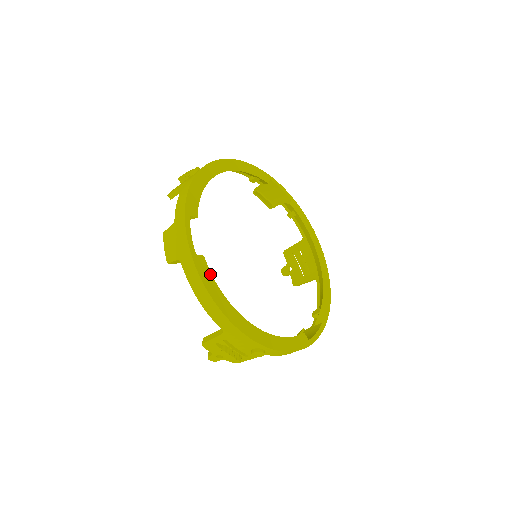
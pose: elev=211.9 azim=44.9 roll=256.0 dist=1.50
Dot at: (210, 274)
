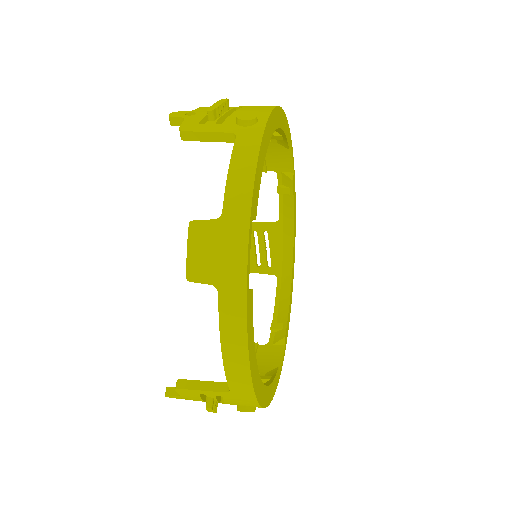
Dot at: (252, 319)
